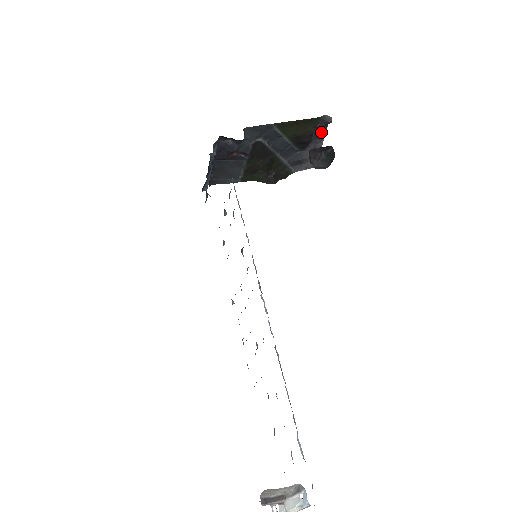
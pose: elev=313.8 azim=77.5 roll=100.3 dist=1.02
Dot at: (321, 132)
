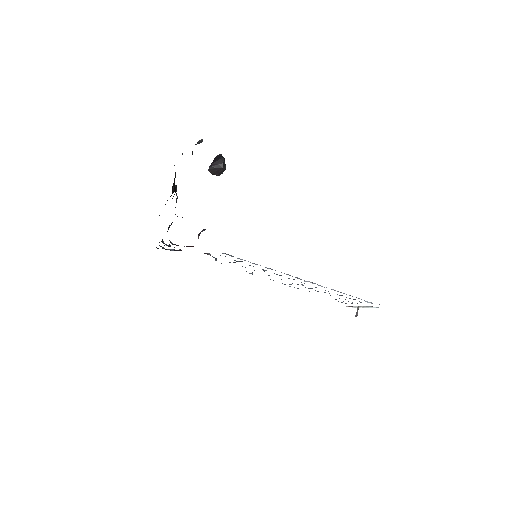
Dot at: occluded
